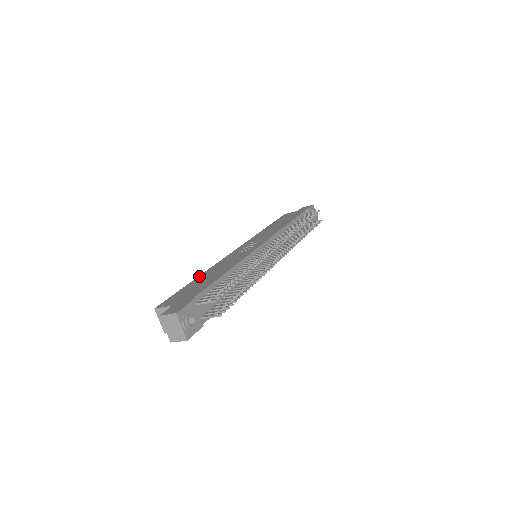
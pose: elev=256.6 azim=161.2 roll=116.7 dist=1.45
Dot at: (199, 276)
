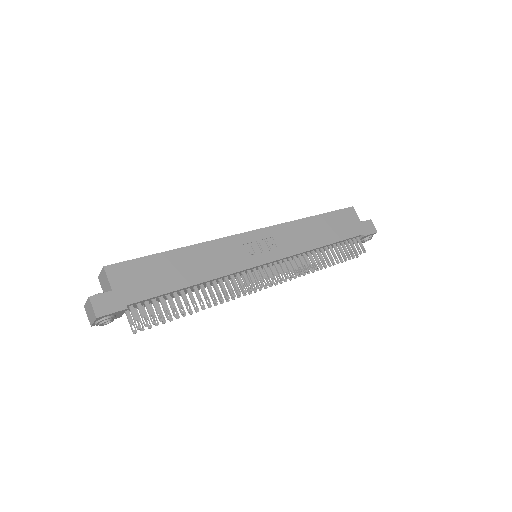
Dot at: (182, 249)
